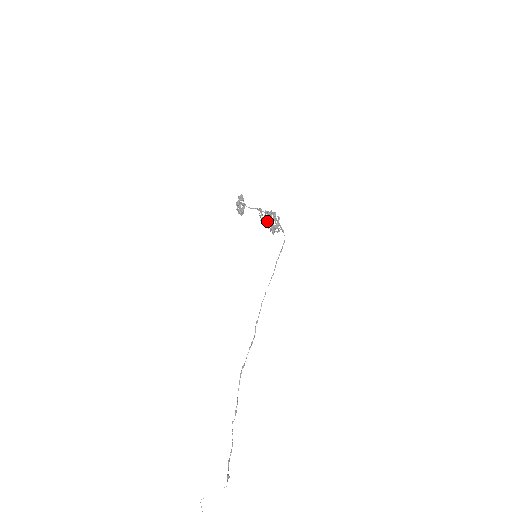
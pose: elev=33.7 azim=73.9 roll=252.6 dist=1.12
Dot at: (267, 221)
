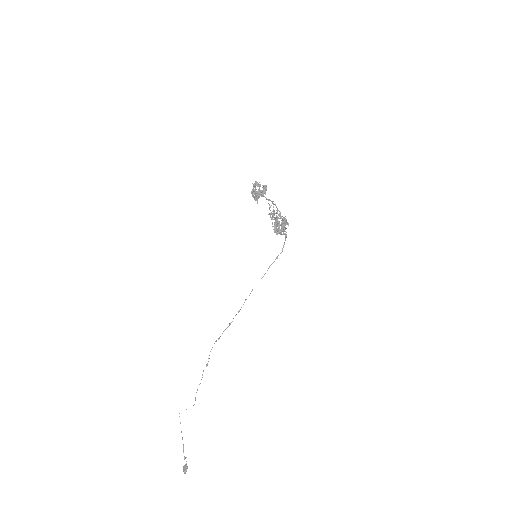
Dot at: (275, 219)
